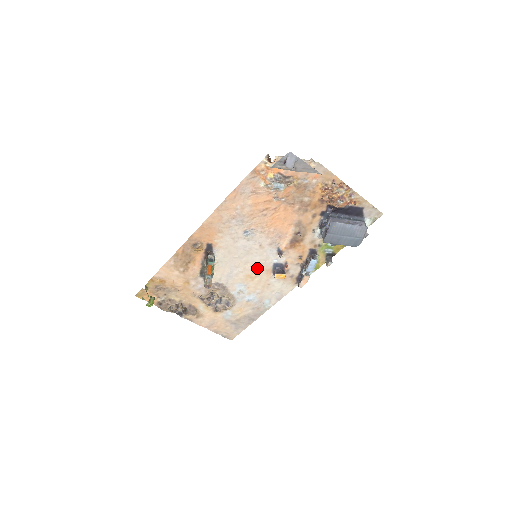
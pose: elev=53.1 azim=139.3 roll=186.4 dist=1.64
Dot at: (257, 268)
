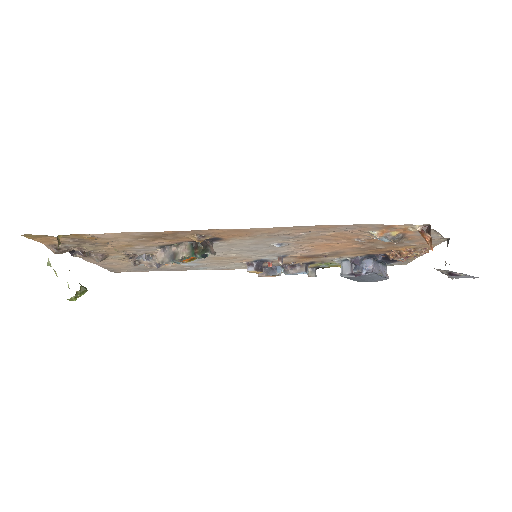
Dot at: (238, 257)
